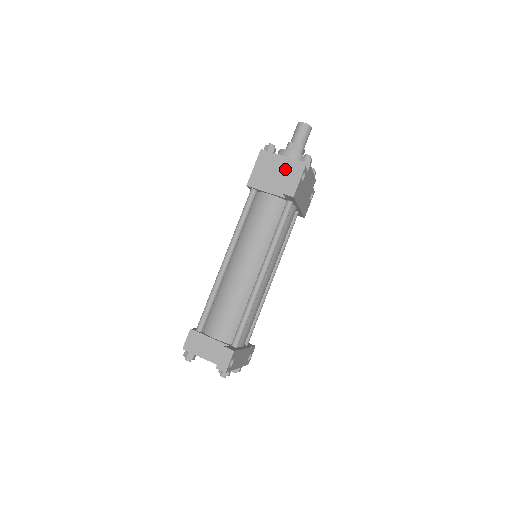
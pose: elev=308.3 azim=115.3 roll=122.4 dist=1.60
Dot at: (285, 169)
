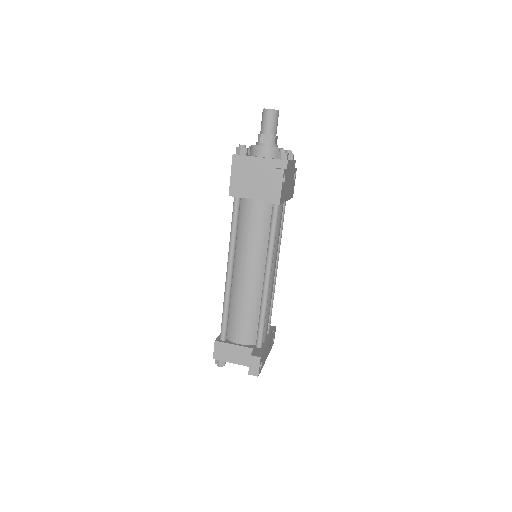
Dot at: (263, 171)
